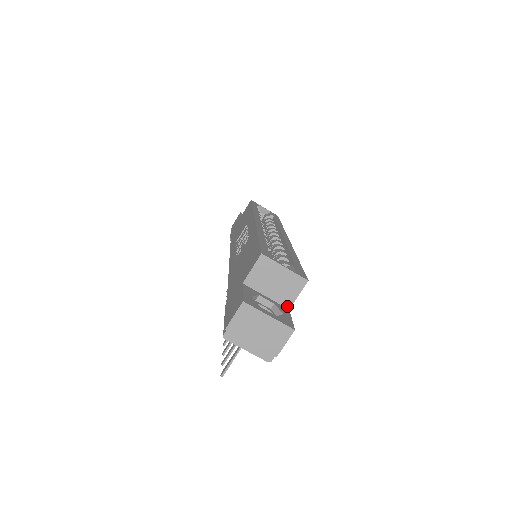
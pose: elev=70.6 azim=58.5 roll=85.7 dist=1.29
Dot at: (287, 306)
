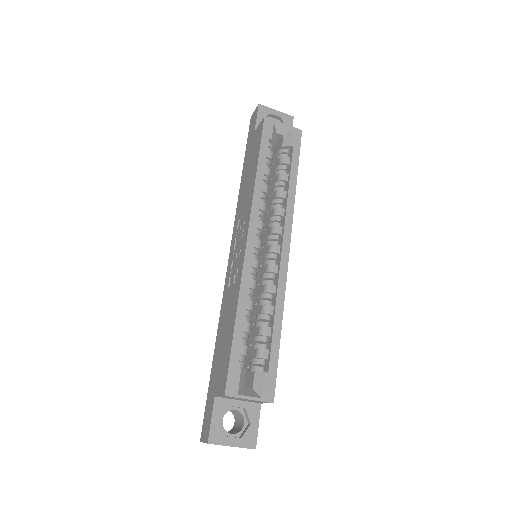
Dot at: (259, 403)
